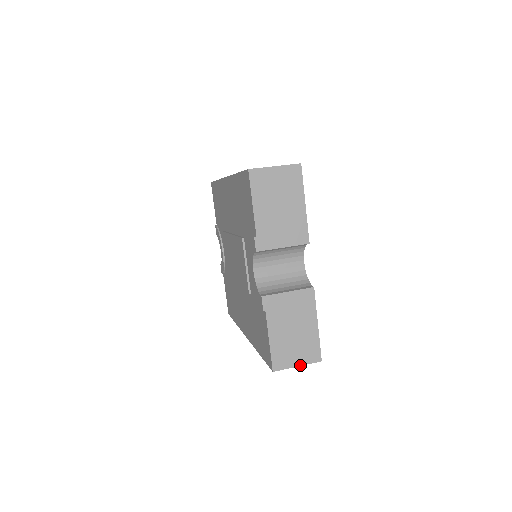
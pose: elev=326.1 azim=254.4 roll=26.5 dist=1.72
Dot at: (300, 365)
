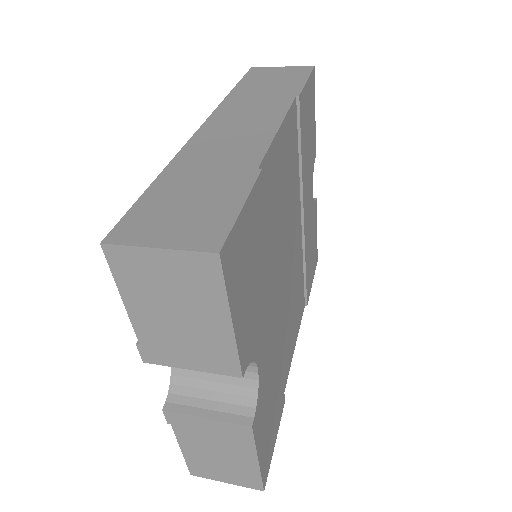
Dot at: (230, 483)
